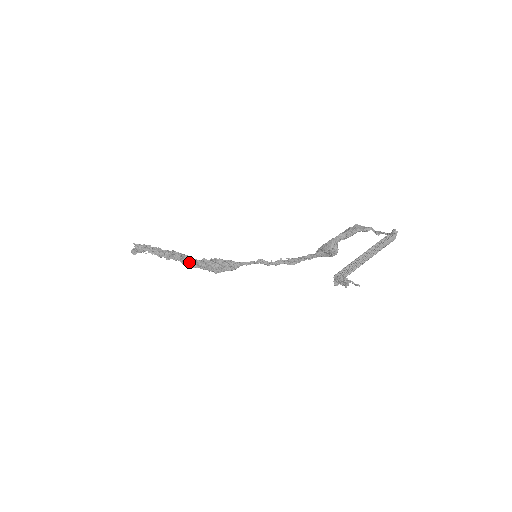
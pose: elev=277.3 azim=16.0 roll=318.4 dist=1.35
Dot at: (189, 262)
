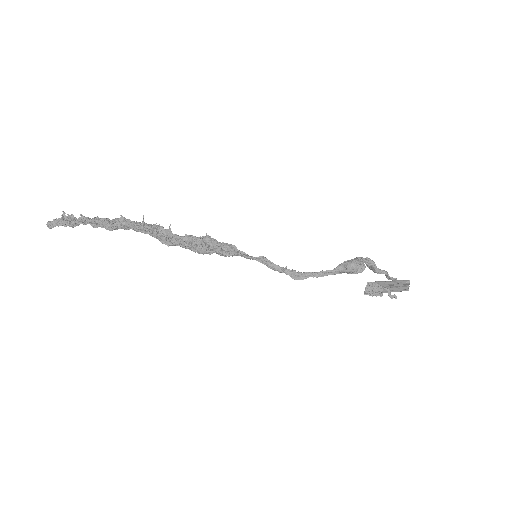
Dot at: (161, 235)
